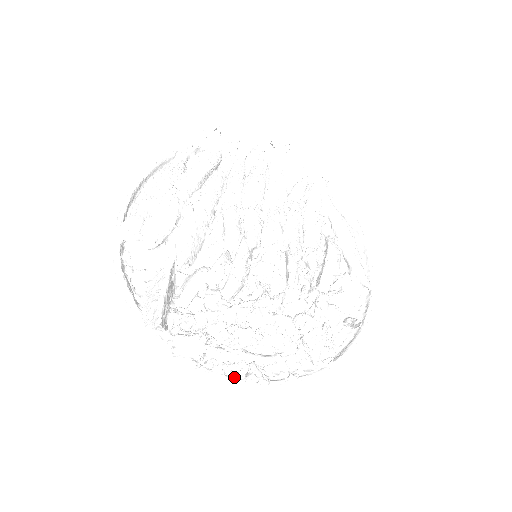
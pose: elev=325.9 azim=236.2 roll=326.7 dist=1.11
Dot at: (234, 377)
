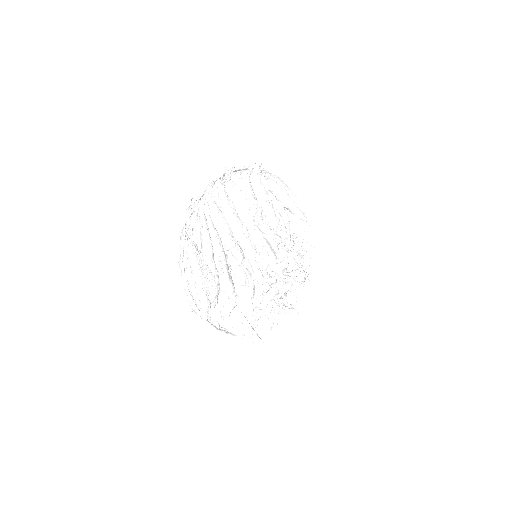
Dot at: (282, 318)
